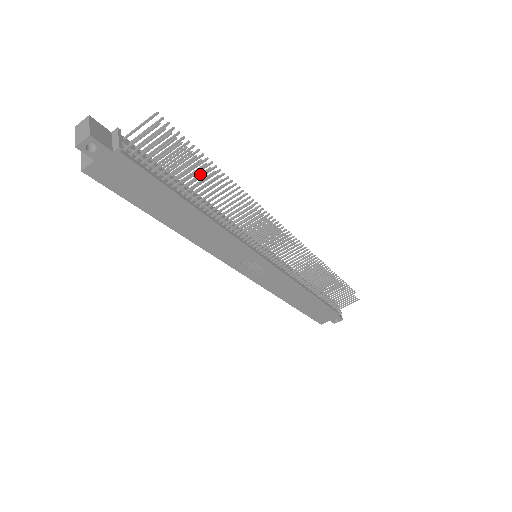
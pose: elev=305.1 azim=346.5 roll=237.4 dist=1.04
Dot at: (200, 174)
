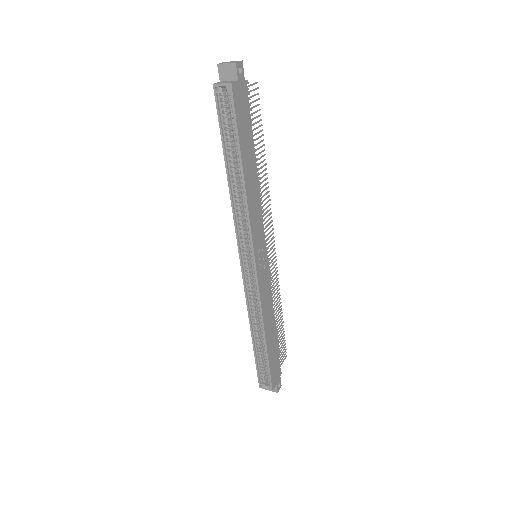
Dot at: (259, 136)
